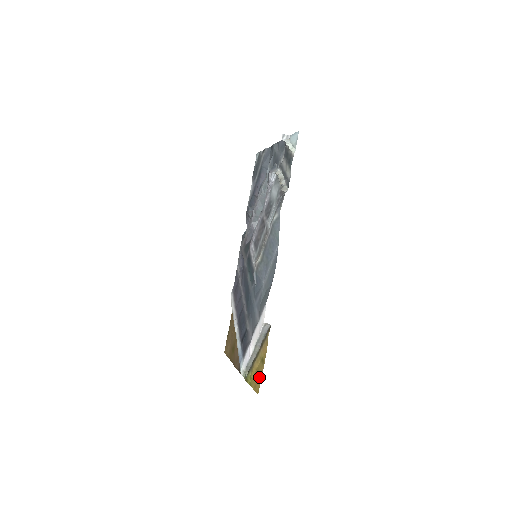
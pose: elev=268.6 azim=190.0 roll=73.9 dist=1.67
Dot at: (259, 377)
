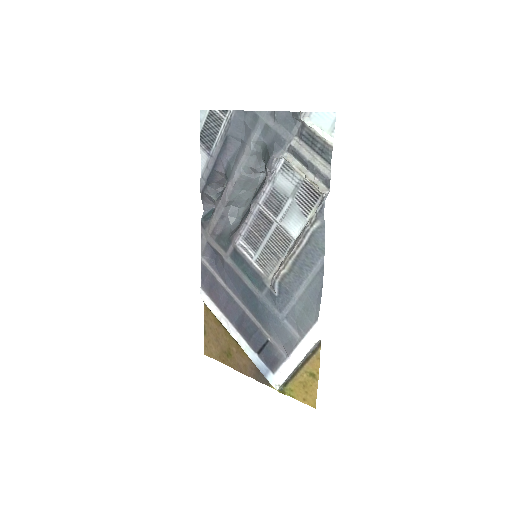
Dot at: (312, 392)
